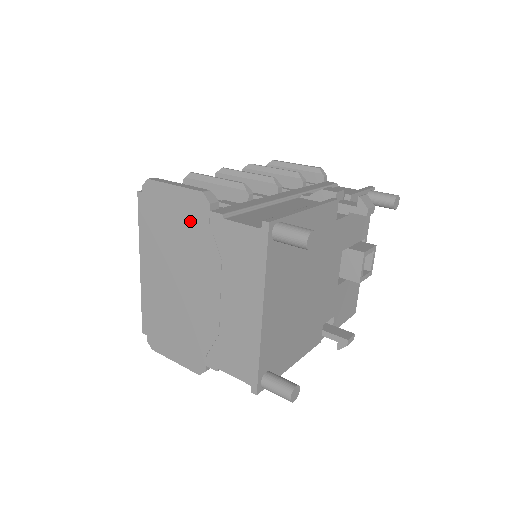
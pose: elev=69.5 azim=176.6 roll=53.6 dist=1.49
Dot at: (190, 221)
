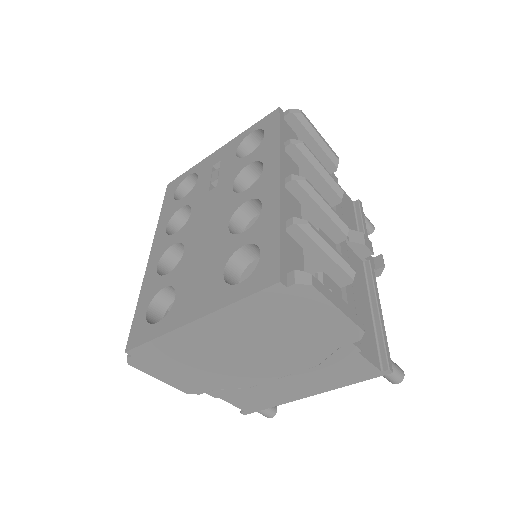
Dot at: (321, 336)
